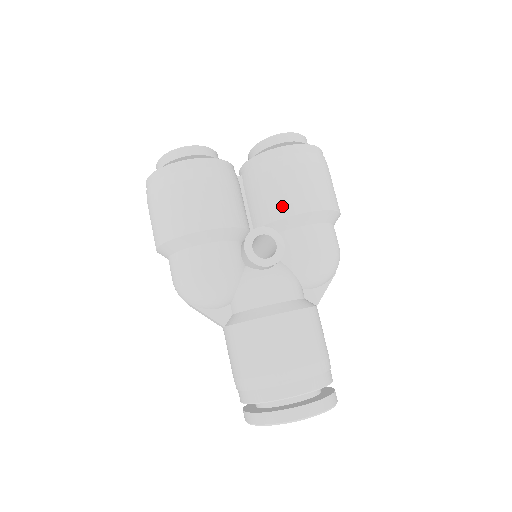
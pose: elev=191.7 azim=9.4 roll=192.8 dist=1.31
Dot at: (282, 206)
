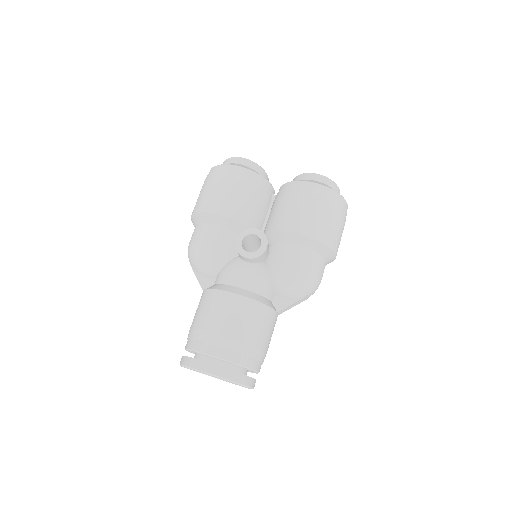
Dot at: (282, 222)
